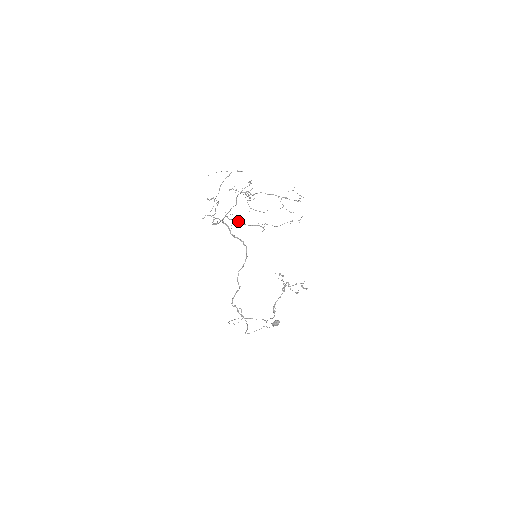
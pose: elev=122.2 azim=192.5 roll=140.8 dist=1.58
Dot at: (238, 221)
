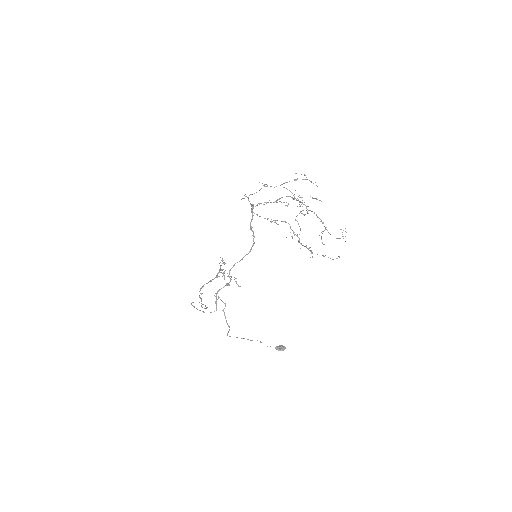
Dot at: occluded
